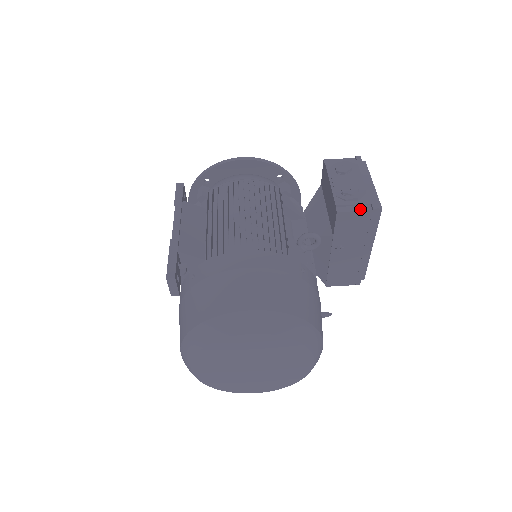
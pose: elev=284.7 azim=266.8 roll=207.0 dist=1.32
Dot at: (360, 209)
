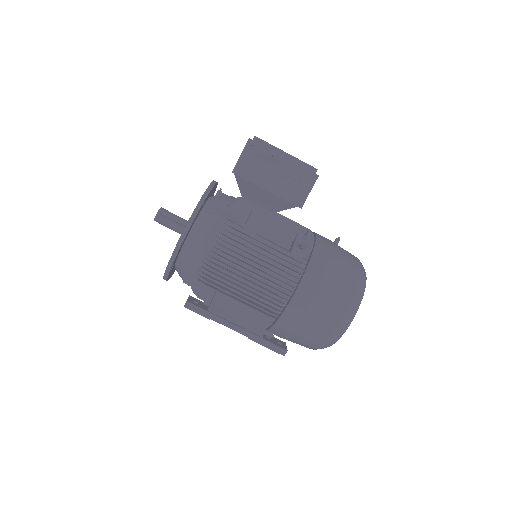
Dot at: (309, 189)
